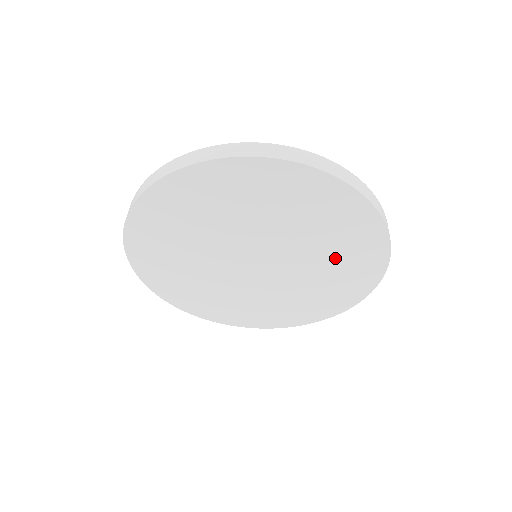
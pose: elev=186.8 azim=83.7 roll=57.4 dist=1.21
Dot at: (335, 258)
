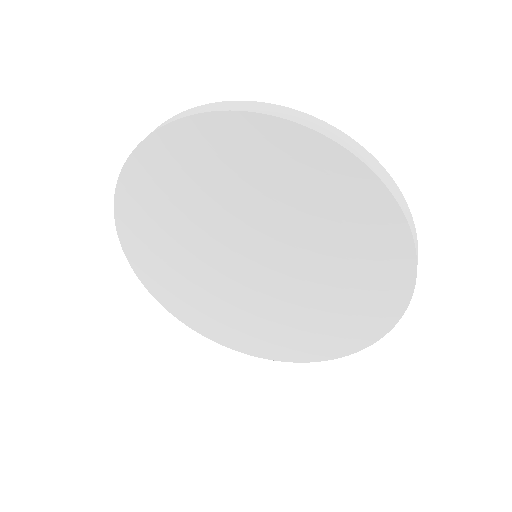
Dot at: (303, 204)
